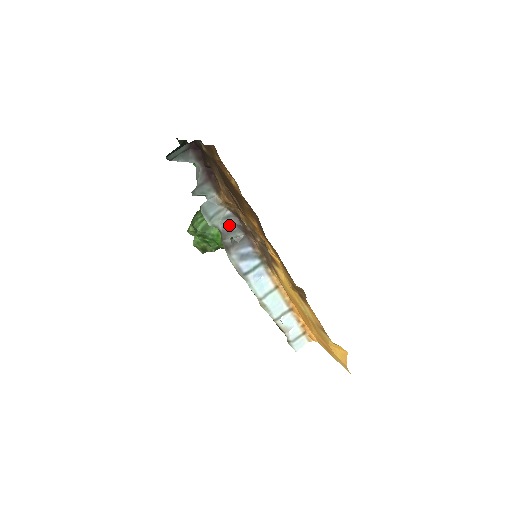
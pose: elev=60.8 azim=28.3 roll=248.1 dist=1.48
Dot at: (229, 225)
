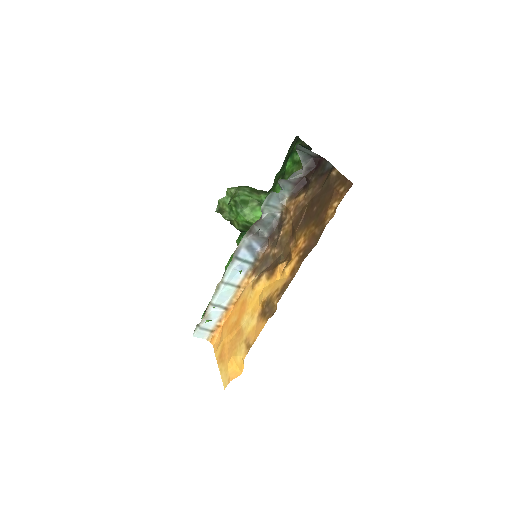
Dot at: (269, 221)
